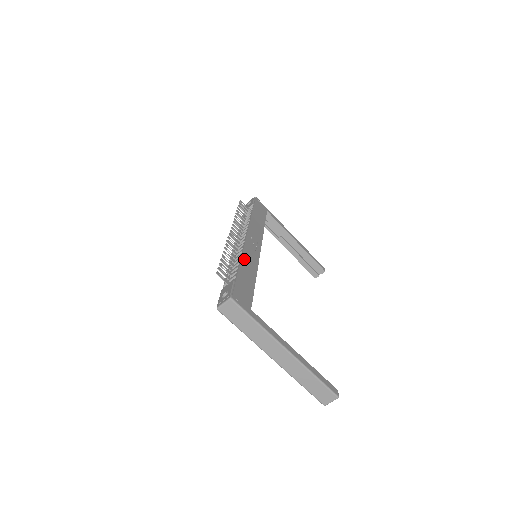
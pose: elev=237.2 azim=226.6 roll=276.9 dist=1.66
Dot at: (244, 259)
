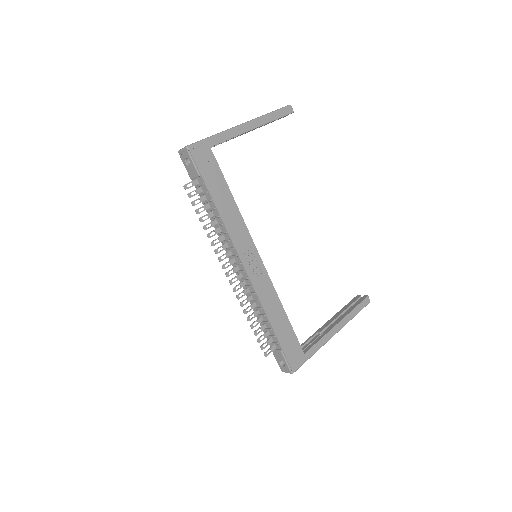
Dot at: (266, 308)
